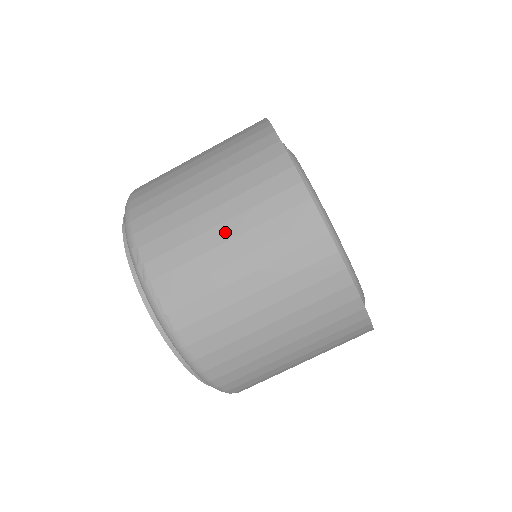
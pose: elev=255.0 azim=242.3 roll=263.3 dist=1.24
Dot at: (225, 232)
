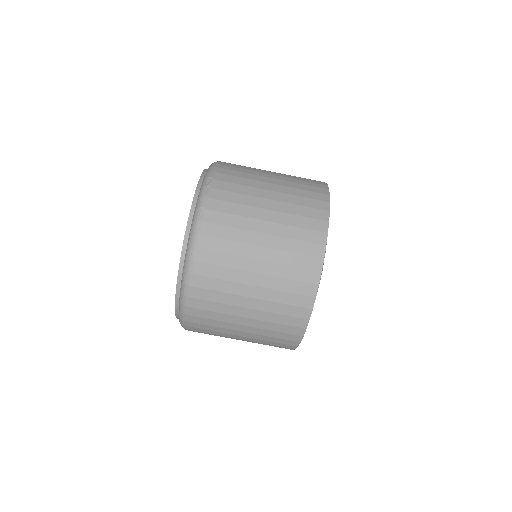
Dot at: (270, 204)
